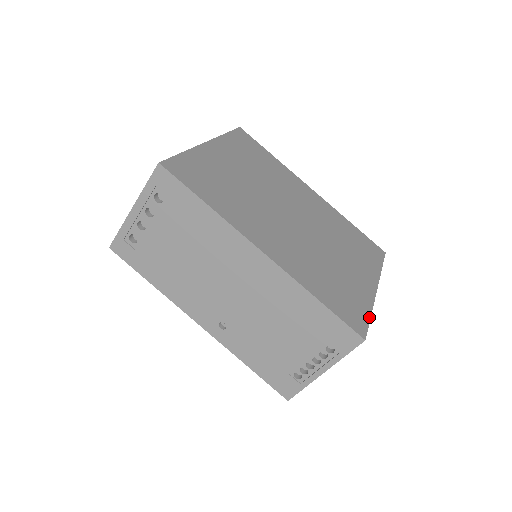
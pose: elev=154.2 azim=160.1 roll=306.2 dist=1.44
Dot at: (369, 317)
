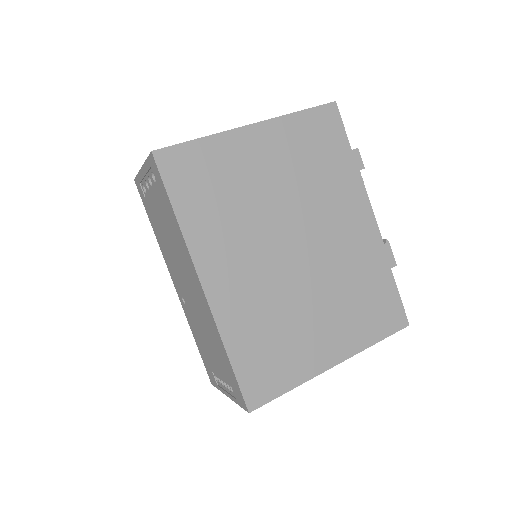
Dot at: (283, 392)
